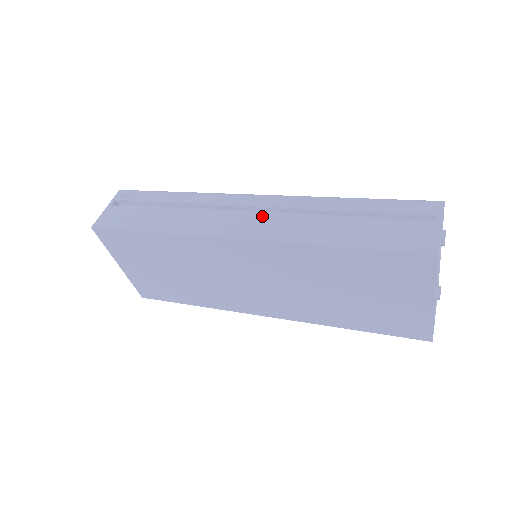
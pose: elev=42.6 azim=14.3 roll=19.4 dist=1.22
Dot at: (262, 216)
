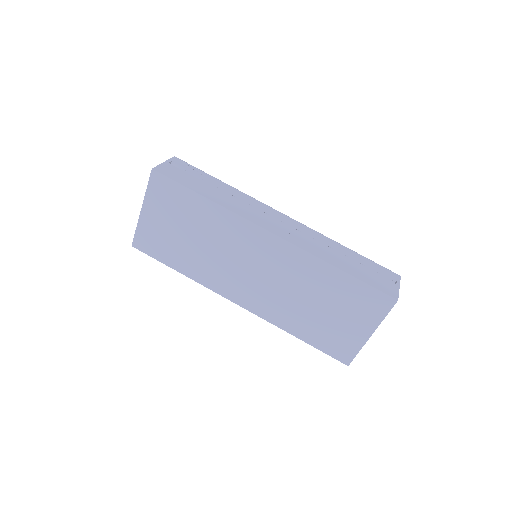
Dot at: (290, 228)
